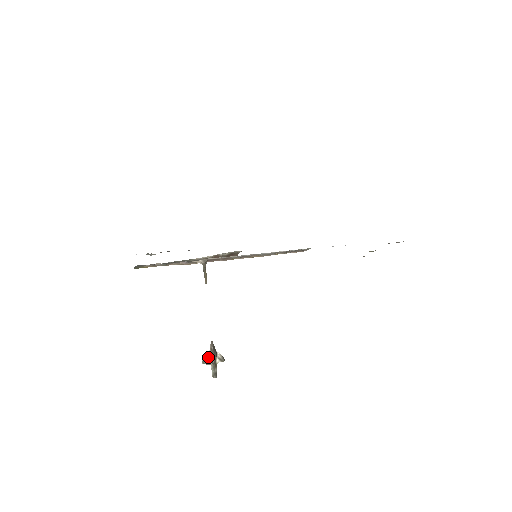
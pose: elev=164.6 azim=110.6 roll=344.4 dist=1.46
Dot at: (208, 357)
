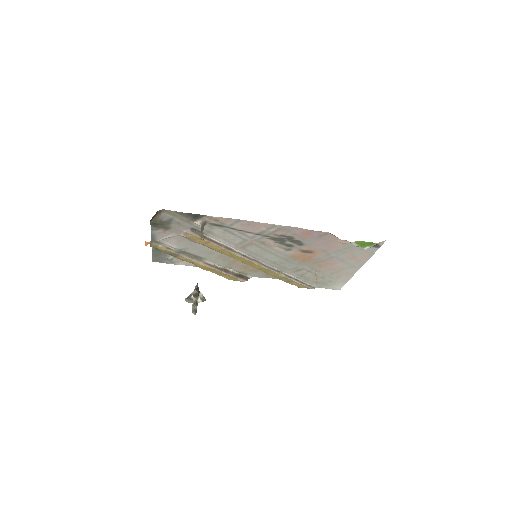
Dot at: (191, 296)
